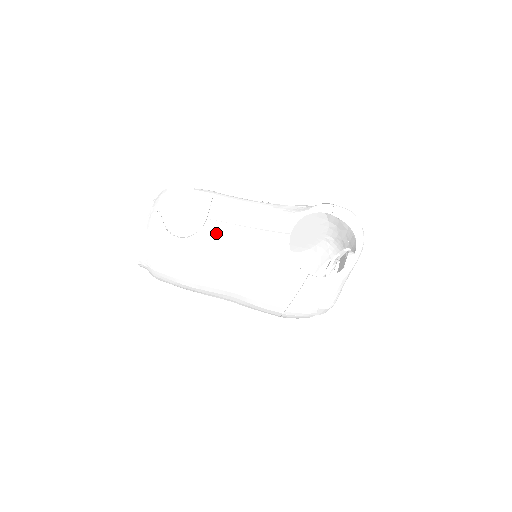
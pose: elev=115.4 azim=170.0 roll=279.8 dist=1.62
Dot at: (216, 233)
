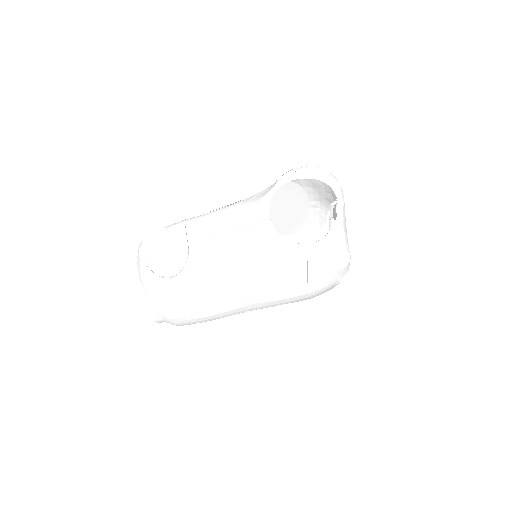
Dot at: (203, 254)
